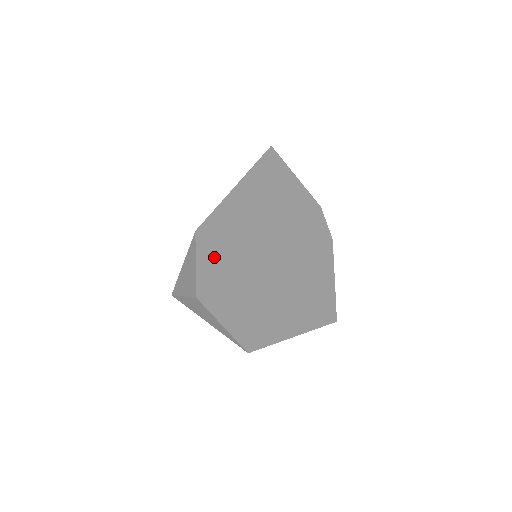
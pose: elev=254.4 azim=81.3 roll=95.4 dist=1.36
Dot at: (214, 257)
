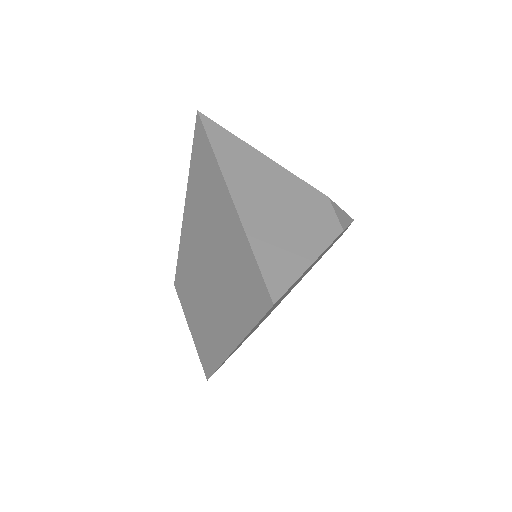
Dot at: occluded
